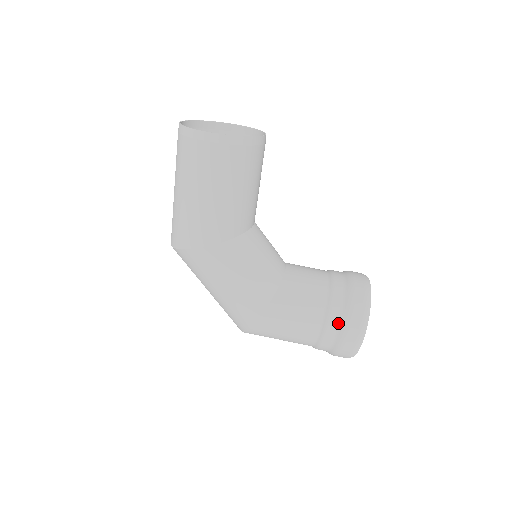
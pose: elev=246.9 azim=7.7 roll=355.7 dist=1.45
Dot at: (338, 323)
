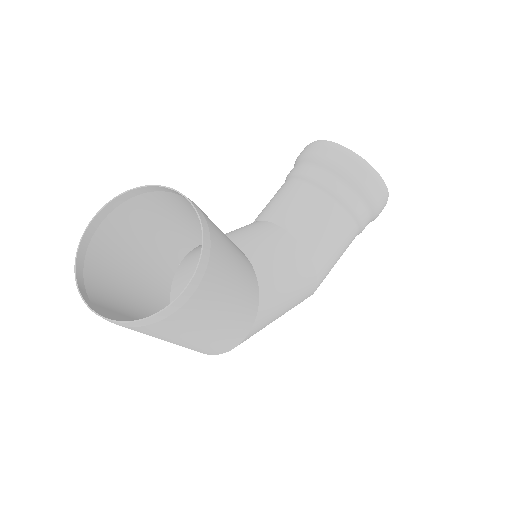
Dot at: (368, 212)
